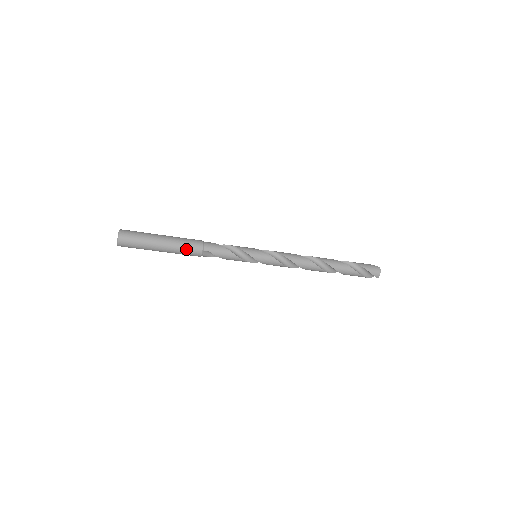
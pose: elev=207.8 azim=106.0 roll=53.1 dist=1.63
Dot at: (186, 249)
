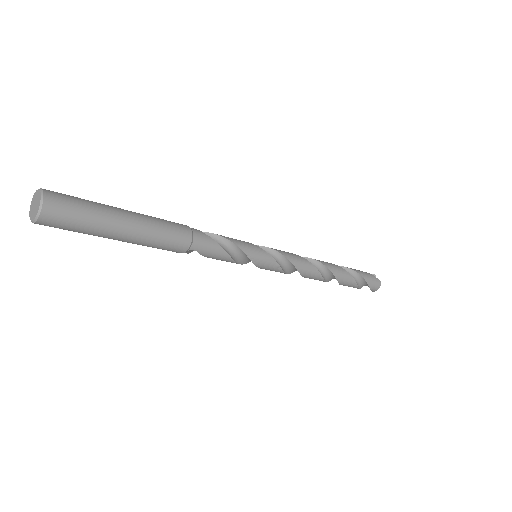
Dot at: (162, 245)
